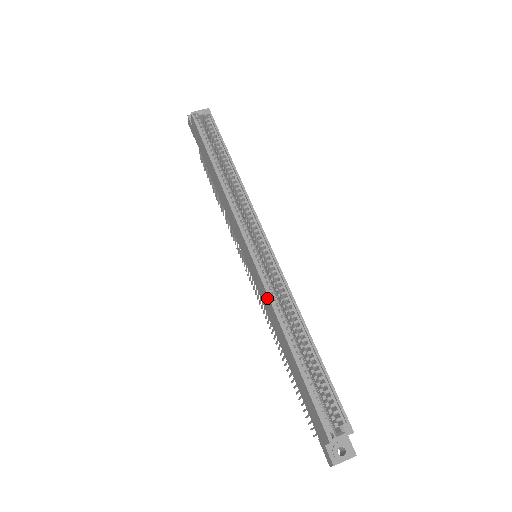
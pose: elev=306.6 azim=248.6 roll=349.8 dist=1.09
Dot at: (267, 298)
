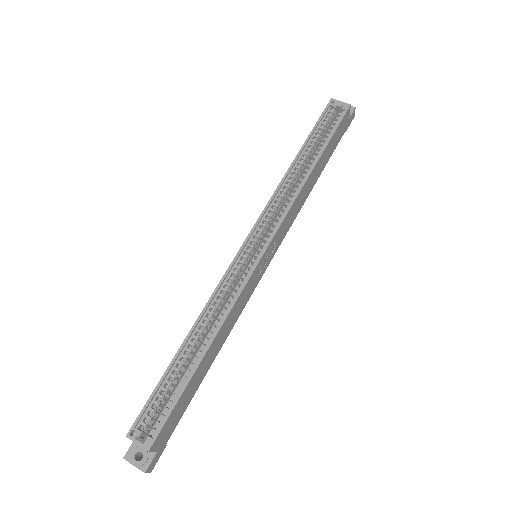
Dot at: (216, 292)
